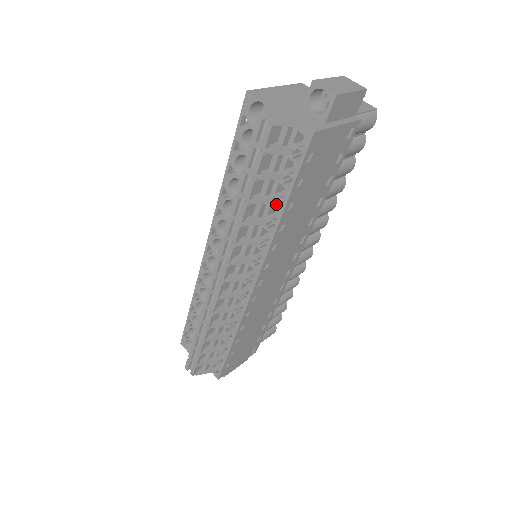
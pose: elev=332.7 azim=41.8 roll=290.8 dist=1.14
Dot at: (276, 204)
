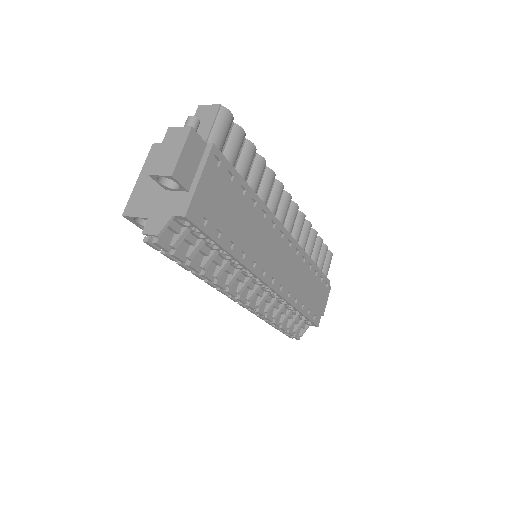
Dot at: (221, 252)
